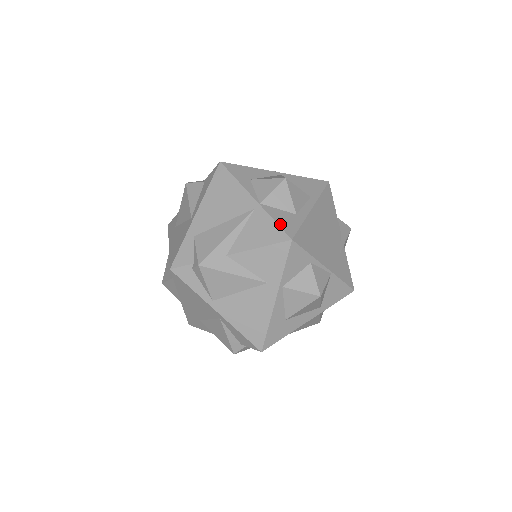
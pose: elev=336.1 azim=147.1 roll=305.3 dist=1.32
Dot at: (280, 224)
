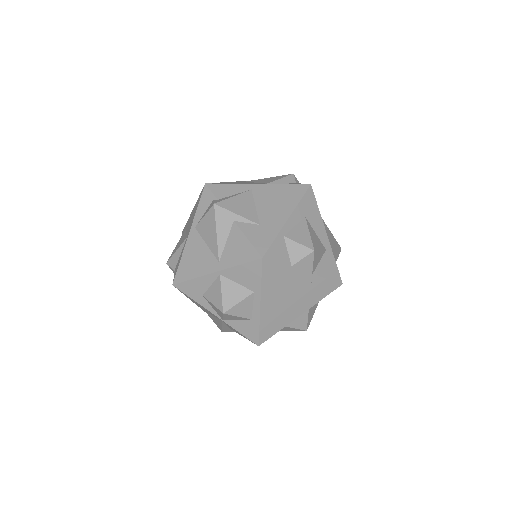
Dot at: (245, 335)
